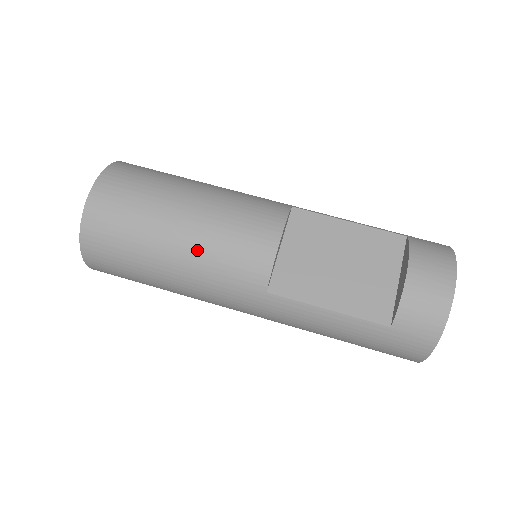
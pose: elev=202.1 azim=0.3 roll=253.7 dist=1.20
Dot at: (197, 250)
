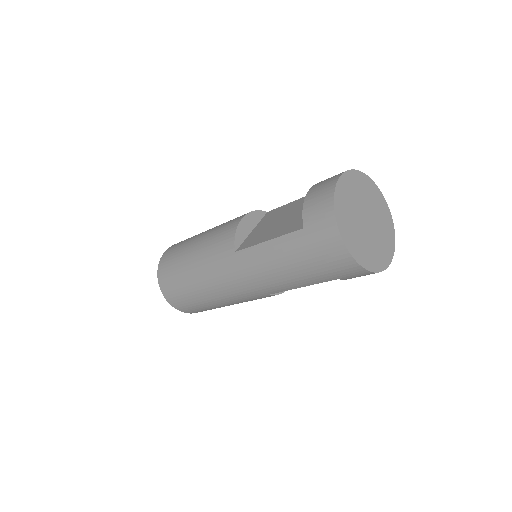
Dot at: (202, 249)
